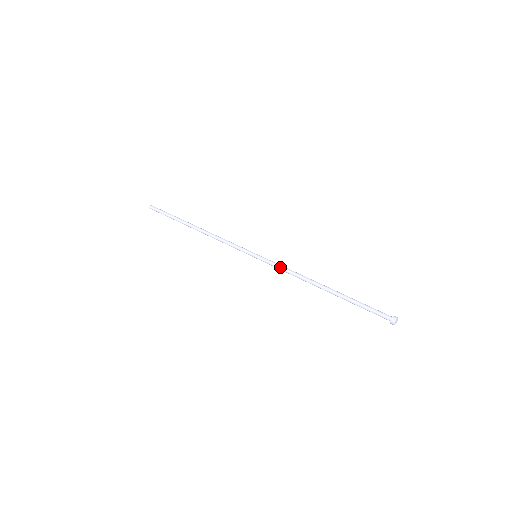
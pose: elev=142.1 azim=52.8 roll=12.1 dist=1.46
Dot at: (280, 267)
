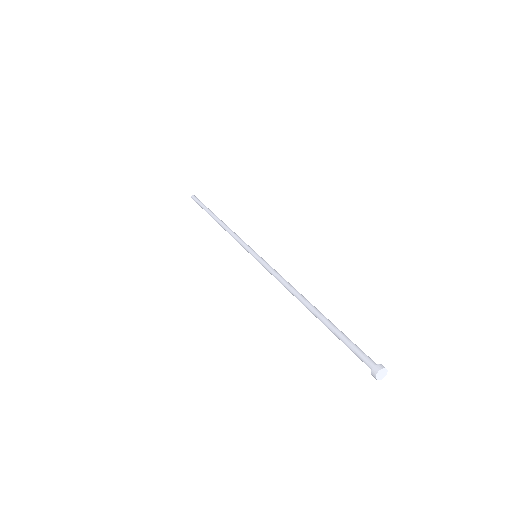
Dot at: (271, 273)
